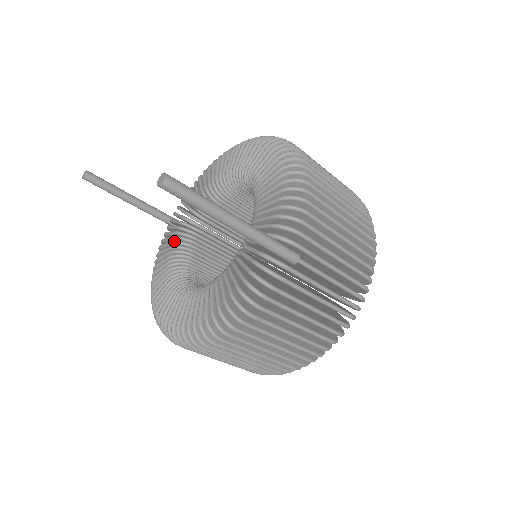
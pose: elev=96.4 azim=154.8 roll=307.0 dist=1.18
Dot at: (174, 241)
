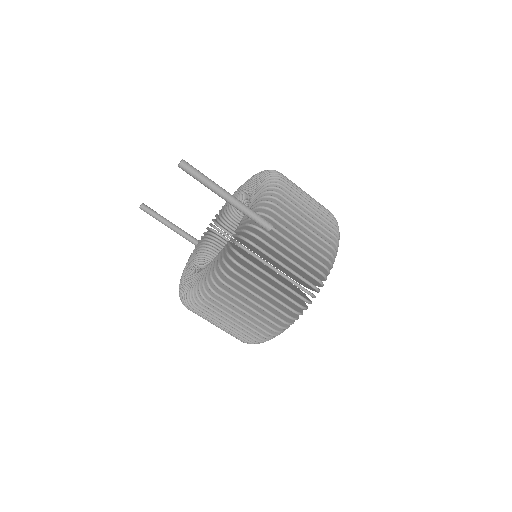
Dot at: (198, 250)
